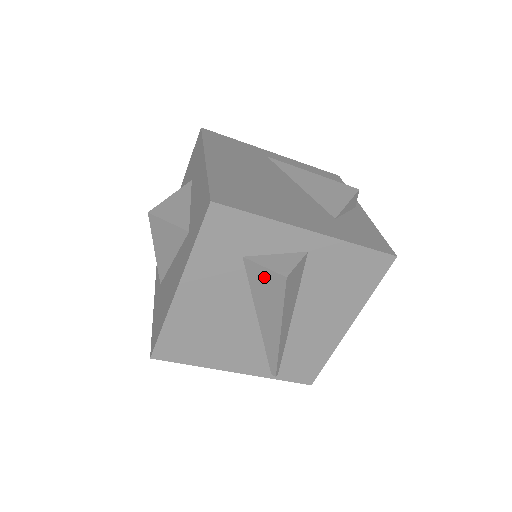
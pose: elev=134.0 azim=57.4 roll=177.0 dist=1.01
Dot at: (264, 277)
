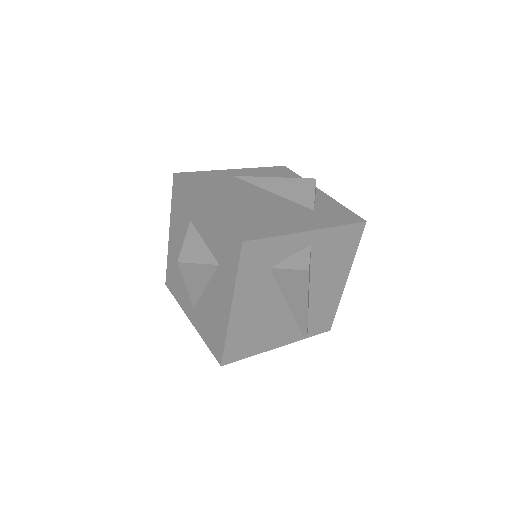
Dot at: (290, 276)
